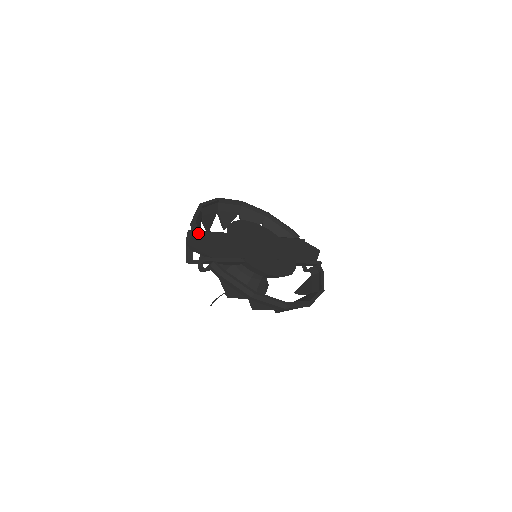
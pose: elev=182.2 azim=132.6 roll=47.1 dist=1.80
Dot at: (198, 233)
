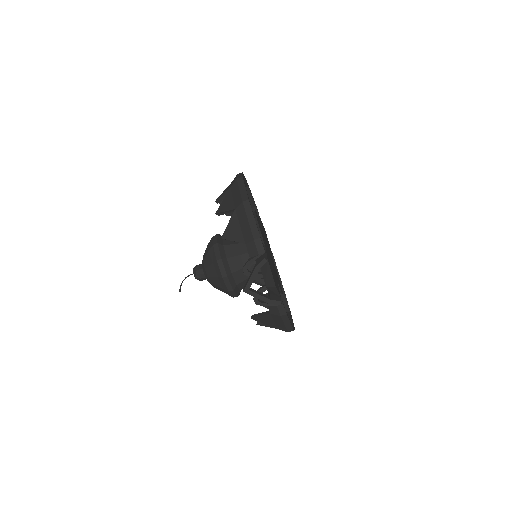
Dot at: occluded
